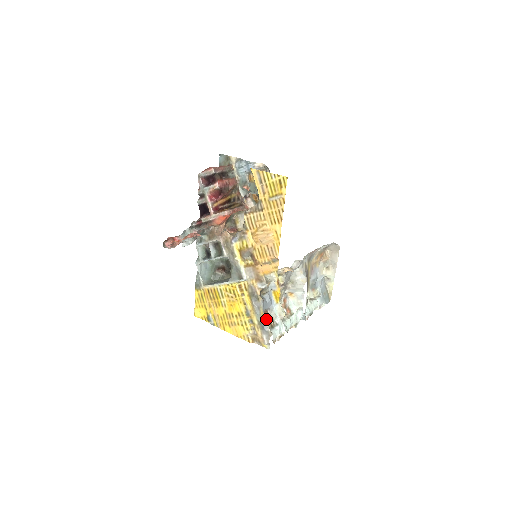
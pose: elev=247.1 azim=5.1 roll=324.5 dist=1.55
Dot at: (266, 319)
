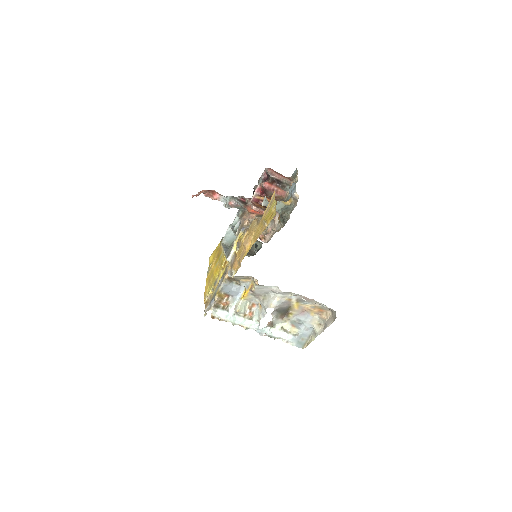
Dot at: (217, 297)
